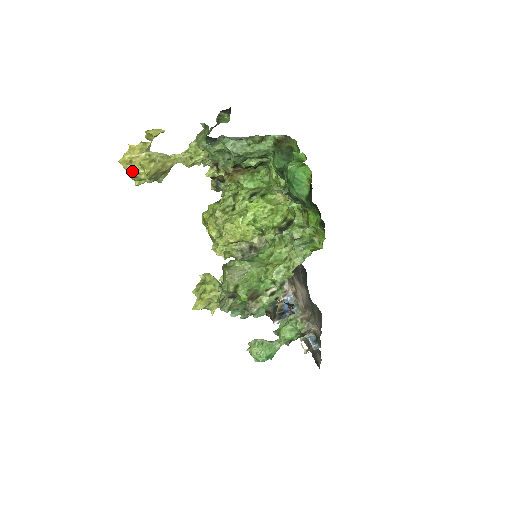
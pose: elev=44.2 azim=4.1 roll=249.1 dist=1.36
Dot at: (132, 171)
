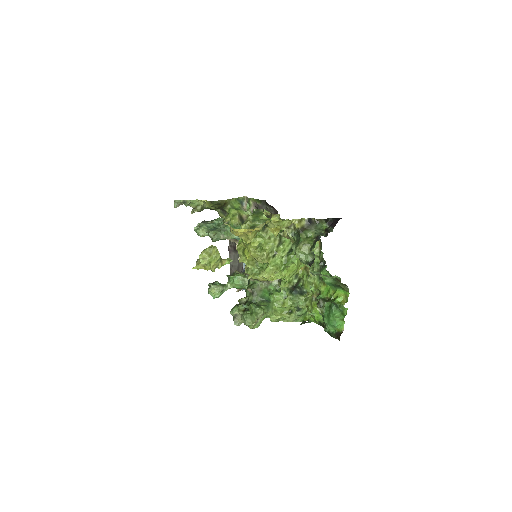
Dot at: (238, 235)
